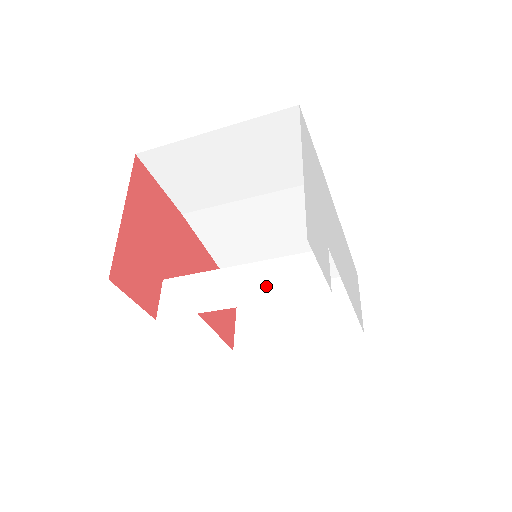
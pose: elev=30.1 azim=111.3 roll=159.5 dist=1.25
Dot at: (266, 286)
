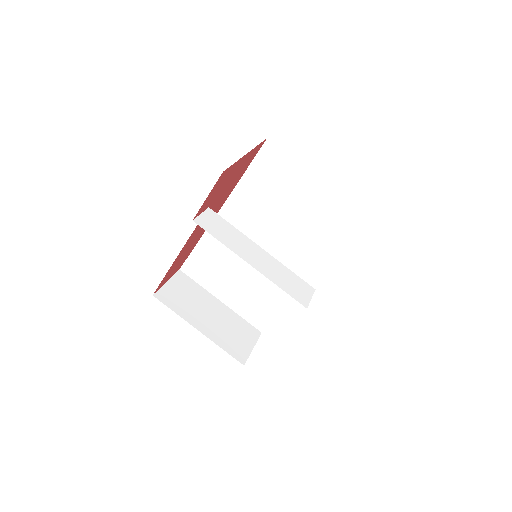
Dot at: (272, 272)
